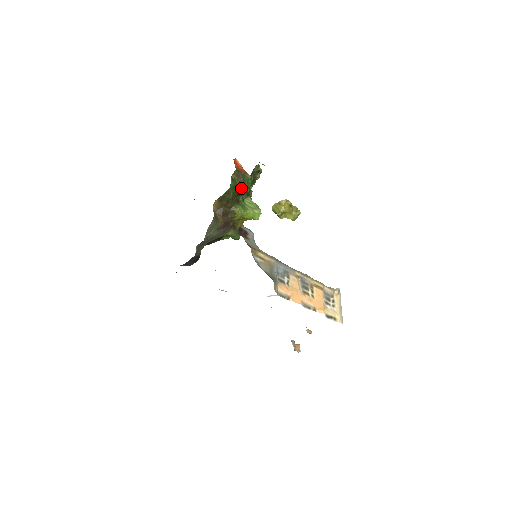
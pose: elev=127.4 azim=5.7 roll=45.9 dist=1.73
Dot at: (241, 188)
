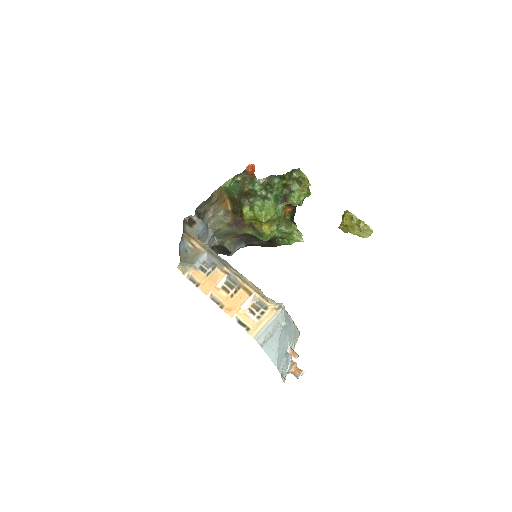
Dot at: (245, 190)
